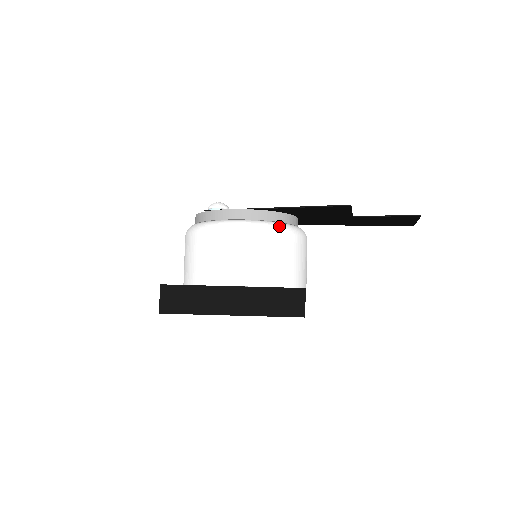
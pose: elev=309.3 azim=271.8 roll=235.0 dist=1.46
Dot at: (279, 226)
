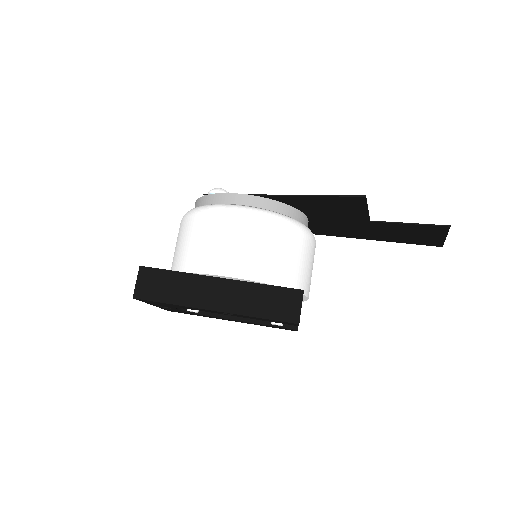
Dot at: (282, 217)
